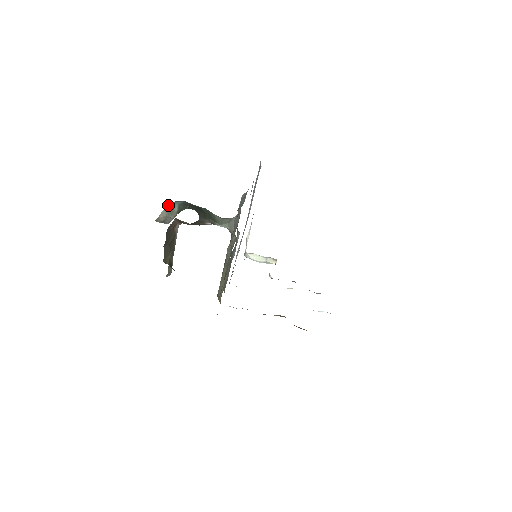
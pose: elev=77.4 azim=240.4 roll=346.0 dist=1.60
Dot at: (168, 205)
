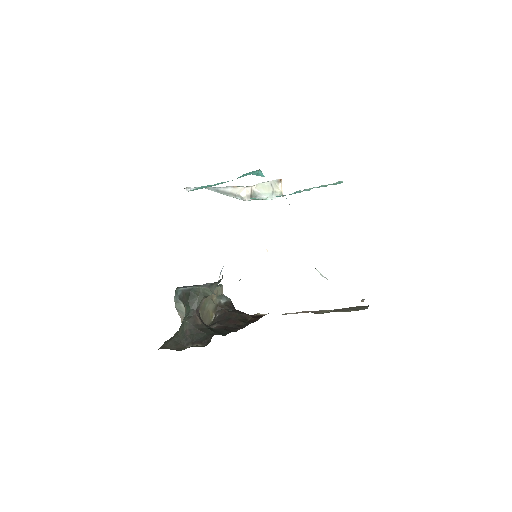
Dot at: (175, 305)
